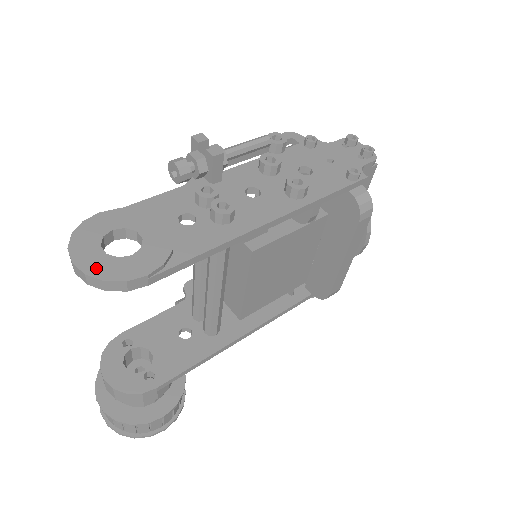
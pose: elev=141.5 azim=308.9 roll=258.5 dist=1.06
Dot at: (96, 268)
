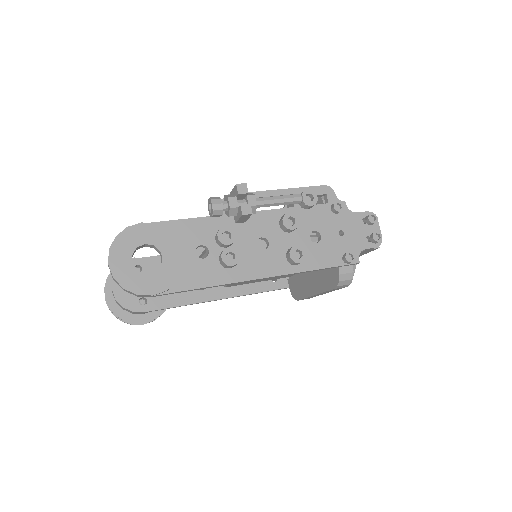
Dot at: (122, 275)
